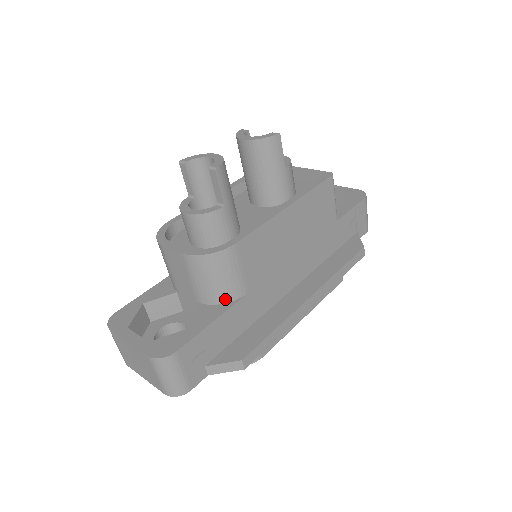
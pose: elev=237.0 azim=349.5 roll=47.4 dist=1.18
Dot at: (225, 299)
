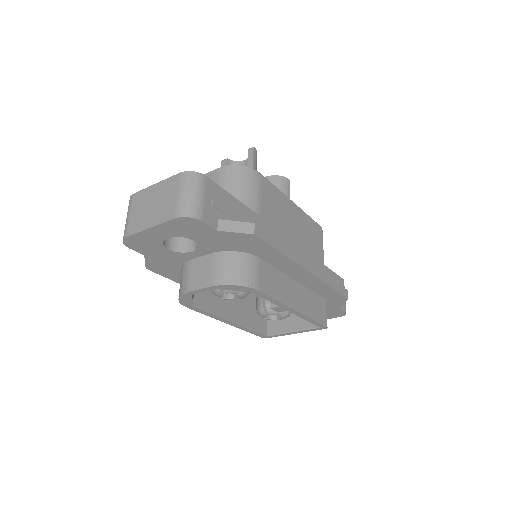
Dot at: occluded
